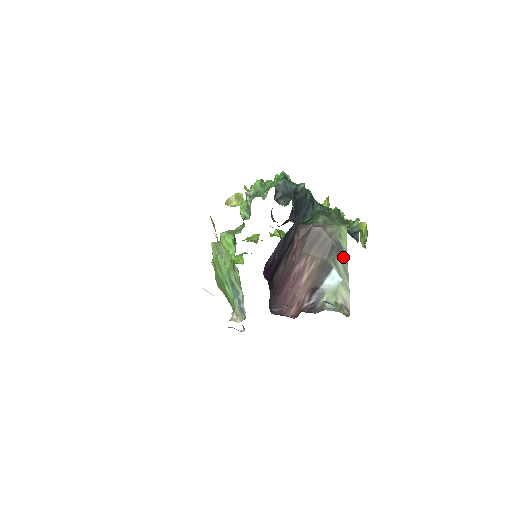
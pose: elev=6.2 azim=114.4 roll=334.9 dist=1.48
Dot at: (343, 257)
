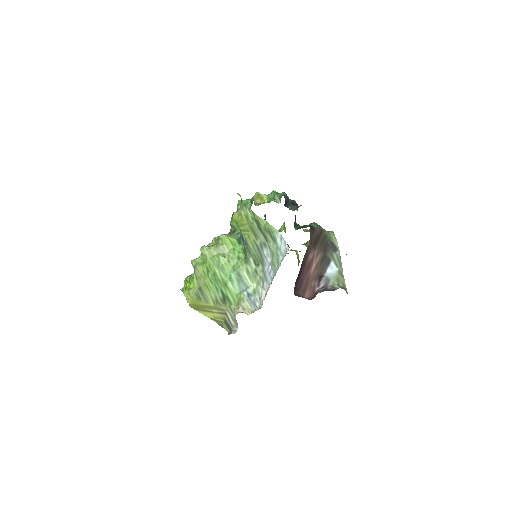
Dot at: (337, 252)
